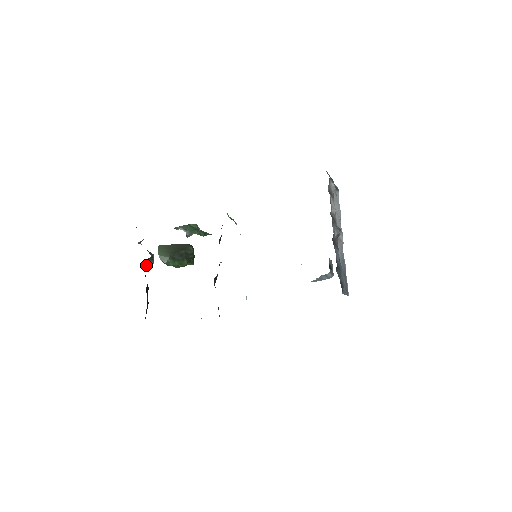
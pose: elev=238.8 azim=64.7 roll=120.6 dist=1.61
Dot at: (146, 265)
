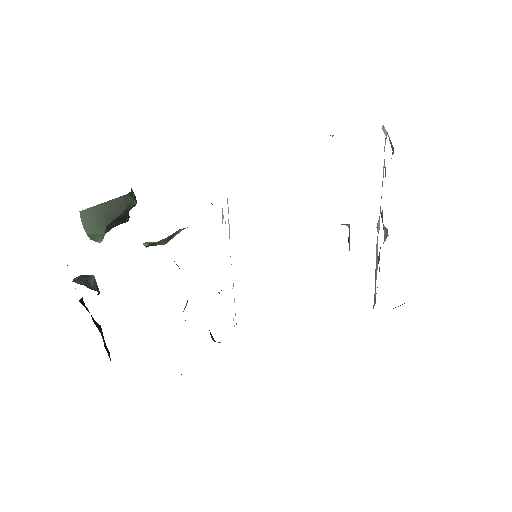
Dot at: occluded
